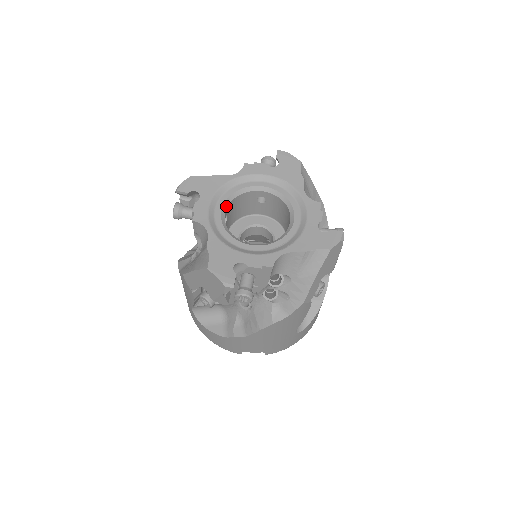
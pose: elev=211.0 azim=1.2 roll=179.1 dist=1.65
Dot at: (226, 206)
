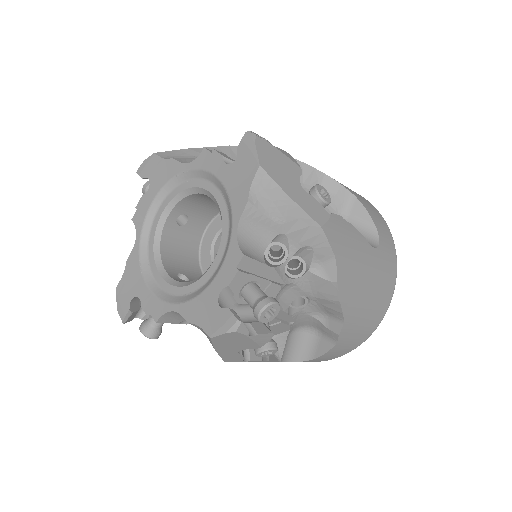
Dot at: (171, 208)
